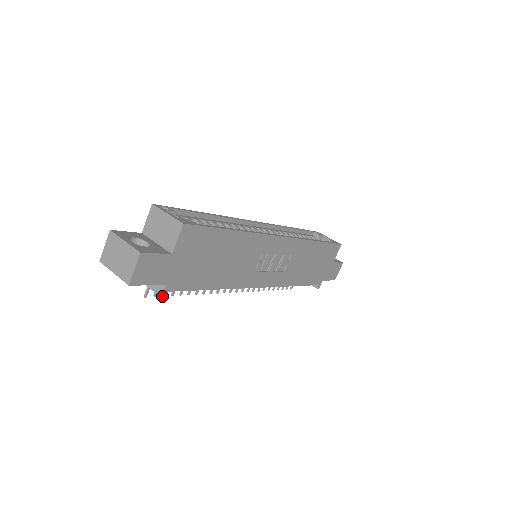
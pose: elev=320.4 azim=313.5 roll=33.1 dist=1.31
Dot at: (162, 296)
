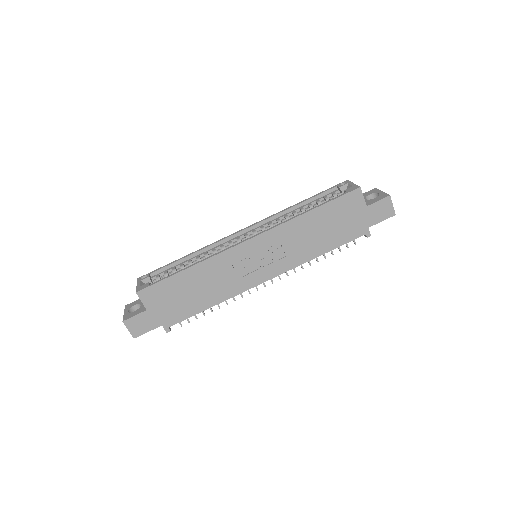
Dot at: (166, 332)
